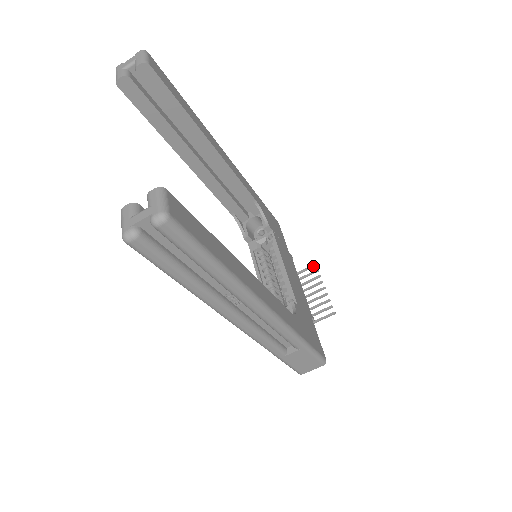
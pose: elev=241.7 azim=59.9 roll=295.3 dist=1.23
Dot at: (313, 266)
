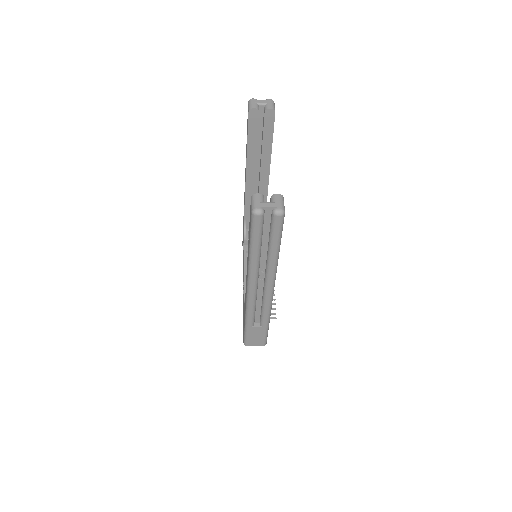
Dot at: occluded
